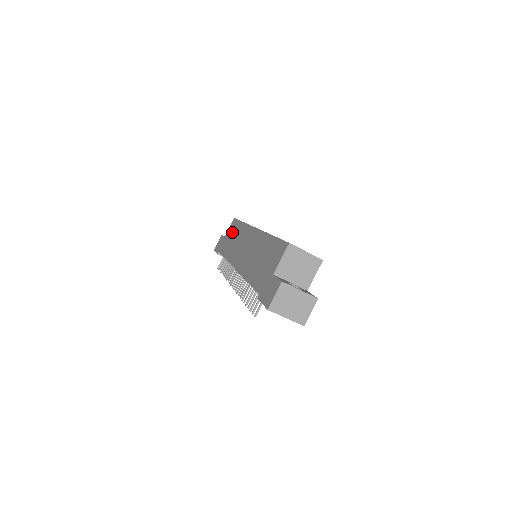
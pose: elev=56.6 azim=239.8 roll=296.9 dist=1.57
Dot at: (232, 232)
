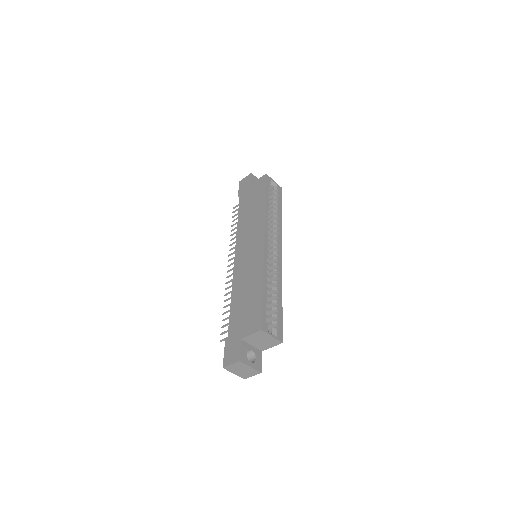
Dot at: (255, 195)
